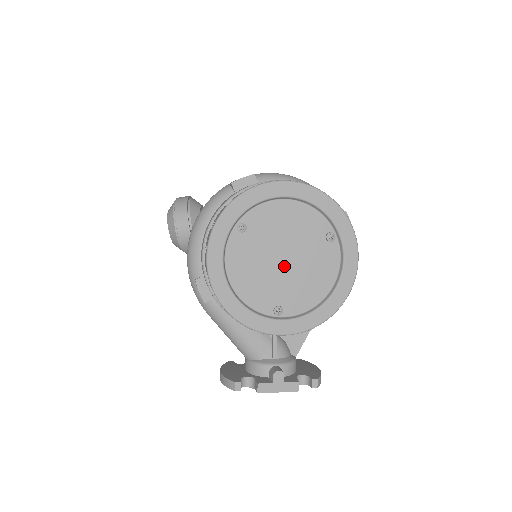
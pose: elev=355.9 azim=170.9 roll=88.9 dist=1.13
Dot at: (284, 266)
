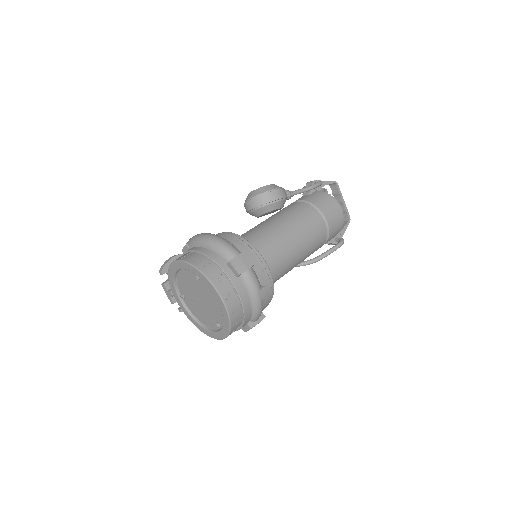
Dot at: (198, 300)
